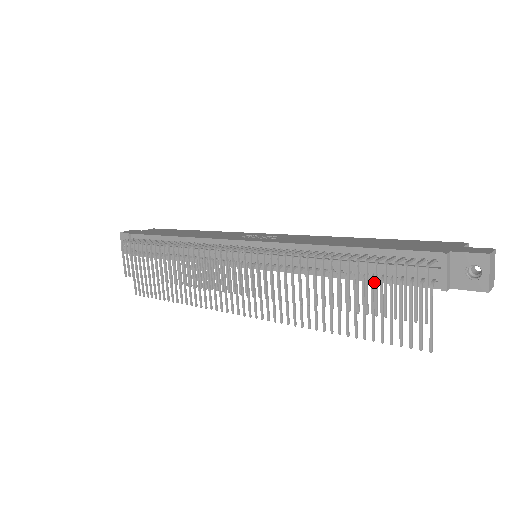
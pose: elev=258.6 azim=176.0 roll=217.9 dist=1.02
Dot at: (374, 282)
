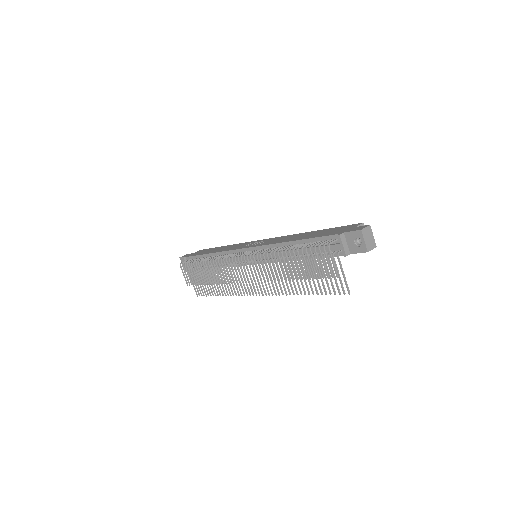
Dot at: occluded
